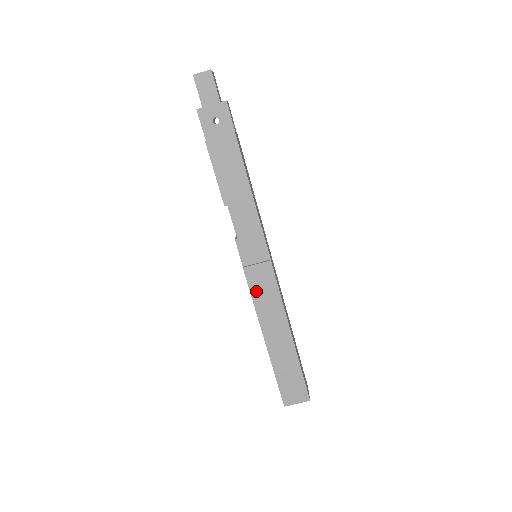
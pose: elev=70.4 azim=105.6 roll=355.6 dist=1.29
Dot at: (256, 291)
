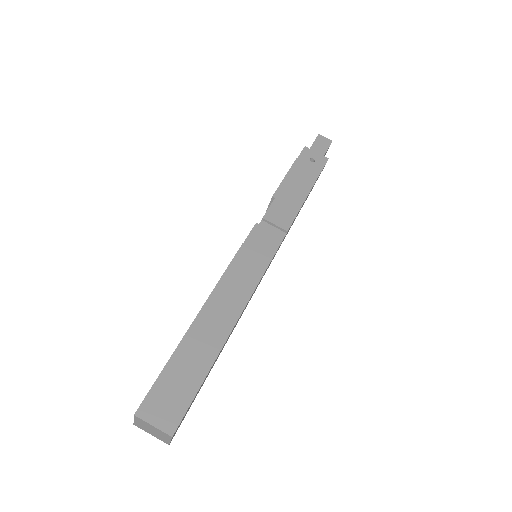
Dot at: (235, 269)
